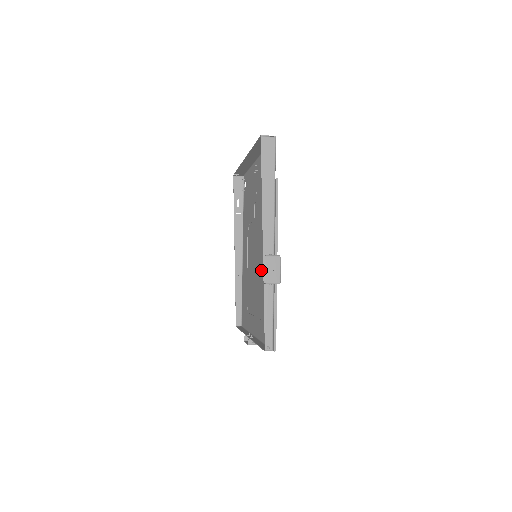
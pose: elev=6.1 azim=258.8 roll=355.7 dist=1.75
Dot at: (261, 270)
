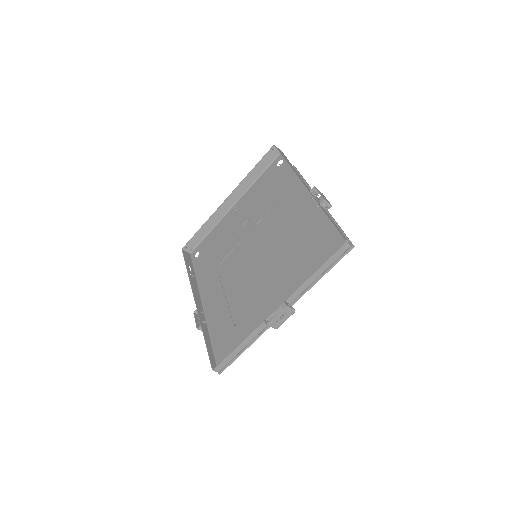
Dot at: (279, 244)
